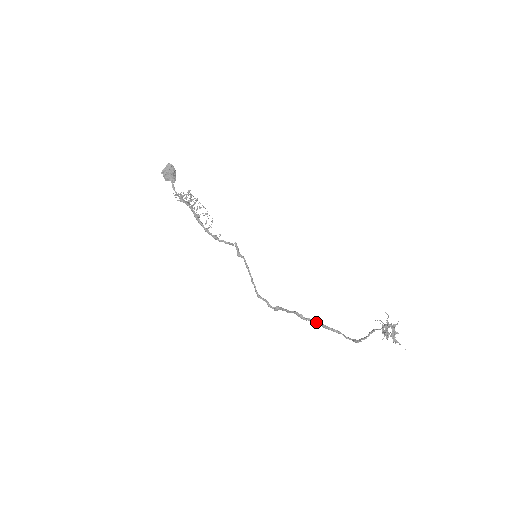
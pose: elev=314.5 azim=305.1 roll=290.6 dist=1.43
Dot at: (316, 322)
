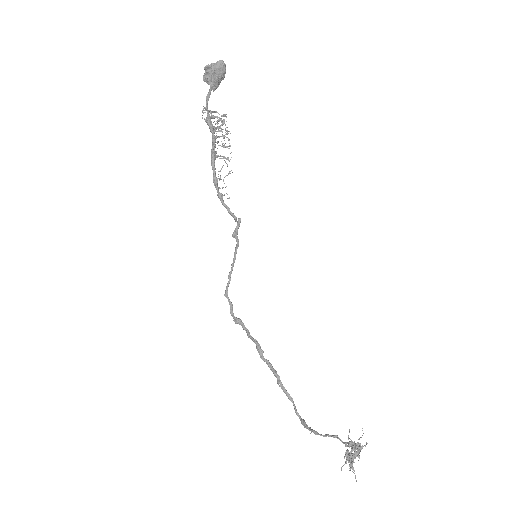
Dot at: (274, 372)
